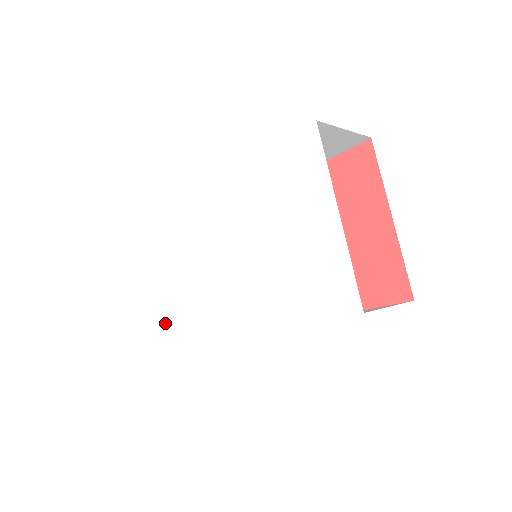
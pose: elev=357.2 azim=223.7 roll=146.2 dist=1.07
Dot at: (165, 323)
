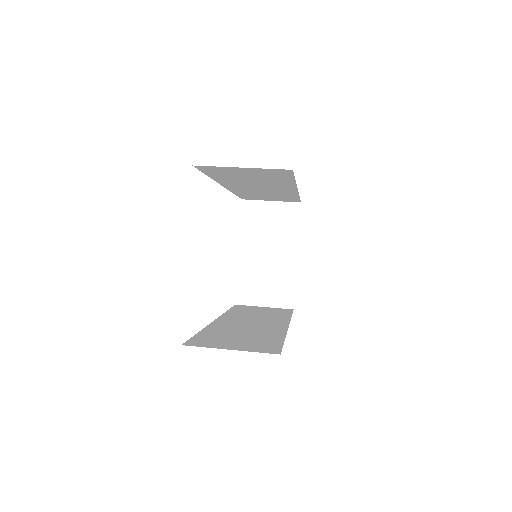
Dot at: occluded
